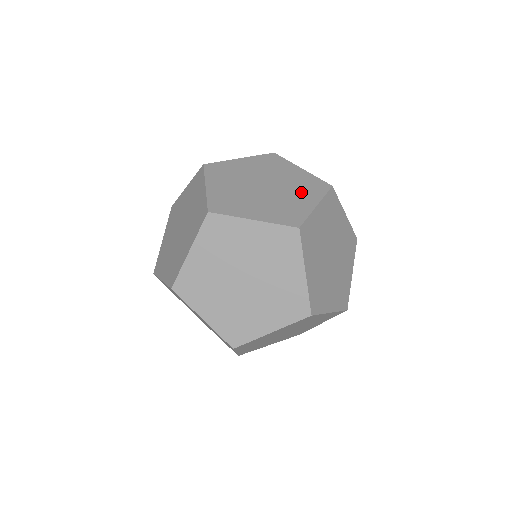
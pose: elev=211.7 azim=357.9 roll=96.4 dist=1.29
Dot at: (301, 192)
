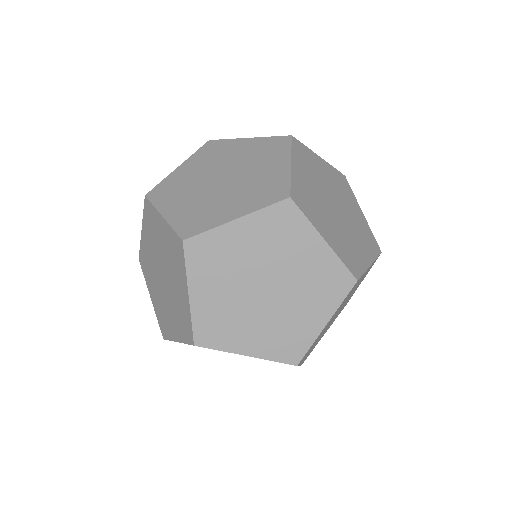
Dot at: (245, 196)
